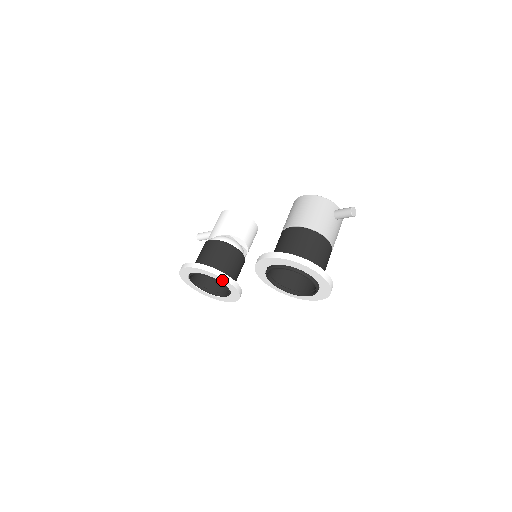
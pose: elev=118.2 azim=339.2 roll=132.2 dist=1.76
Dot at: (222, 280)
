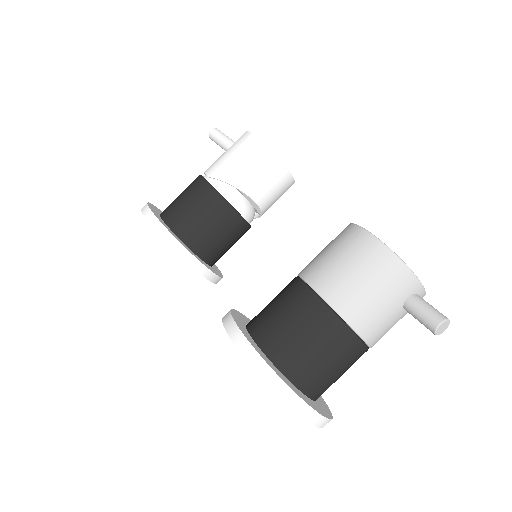
Dot at: (191, 264)
